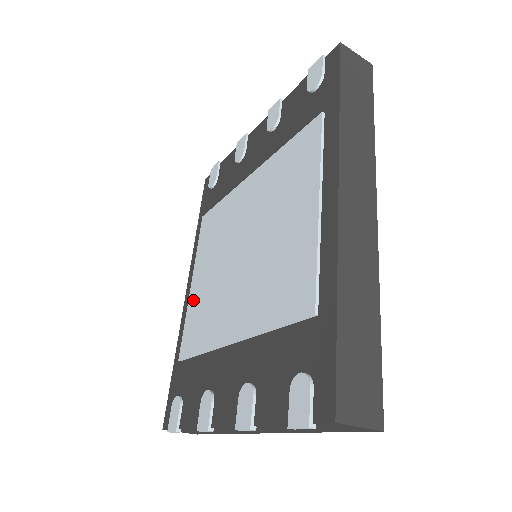
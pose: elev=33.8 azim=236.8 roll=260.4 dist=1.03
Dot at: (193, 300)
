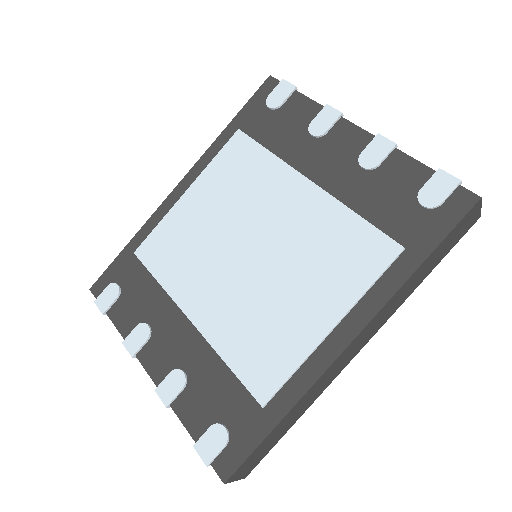
Dot at: (178, 215)
